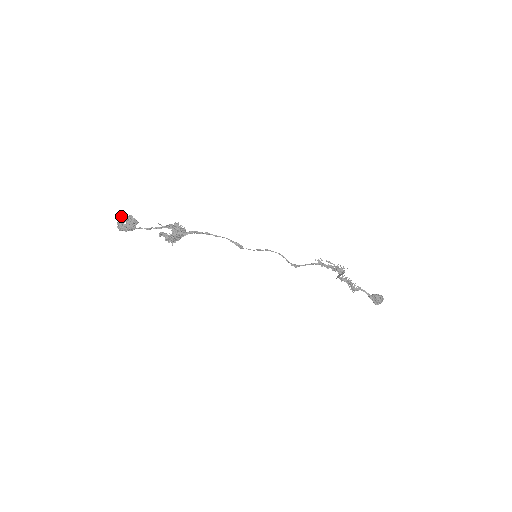
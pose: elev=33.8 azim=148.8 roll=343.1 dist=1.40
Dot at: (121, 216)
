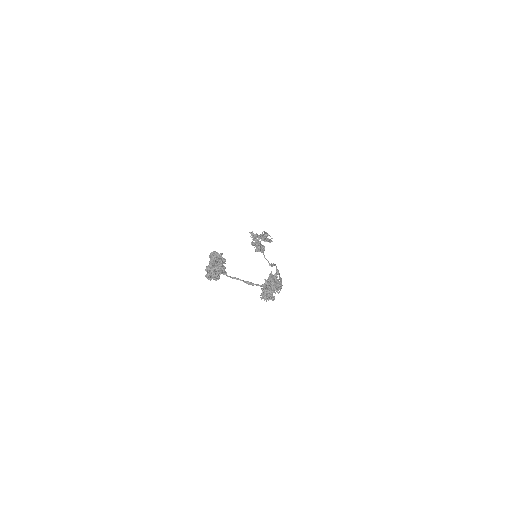
Dot at: (217, 259)
